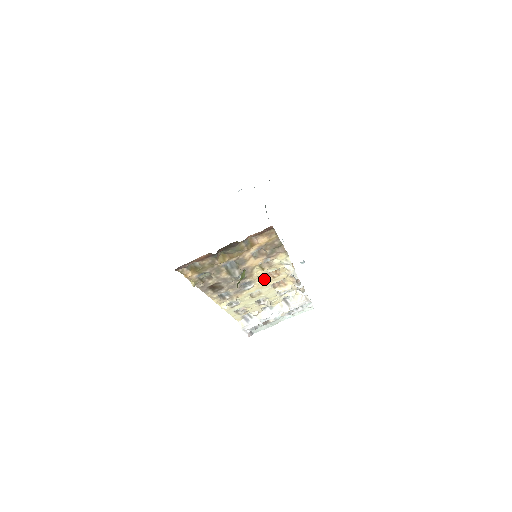
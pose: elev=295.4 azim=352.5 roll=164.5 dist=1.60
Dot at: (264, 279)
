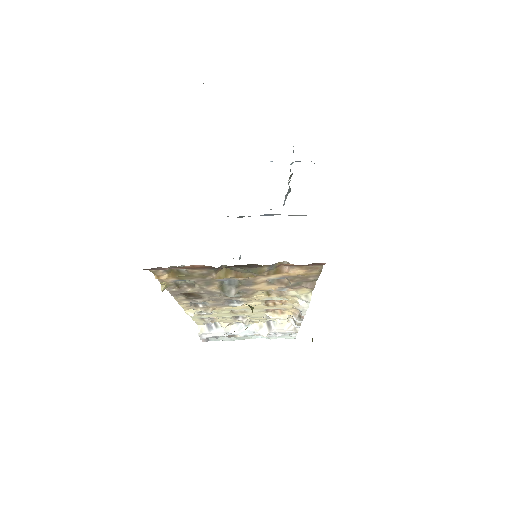
Dot at: (261, 303)
